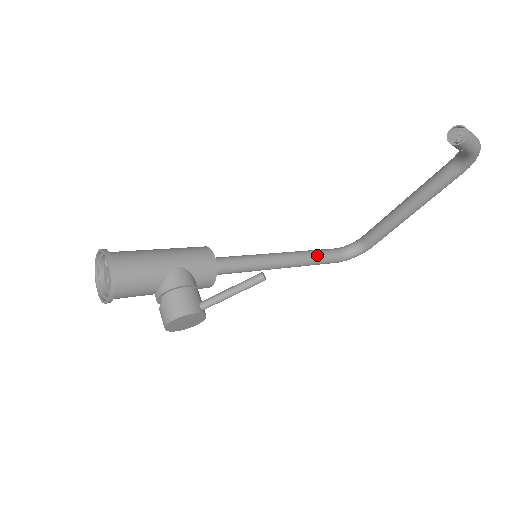
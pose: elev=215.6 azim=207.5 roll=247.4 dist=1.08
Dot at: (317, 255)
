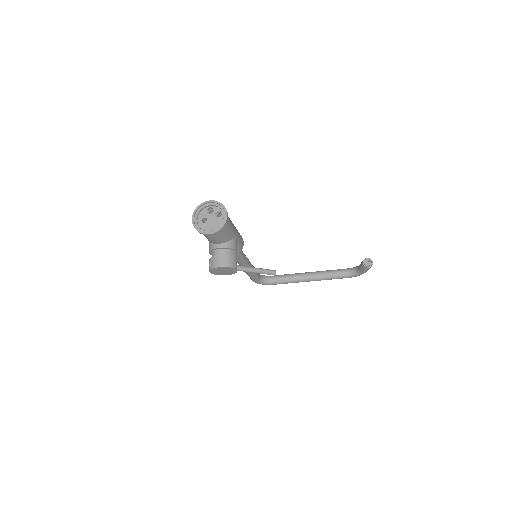
Dot at: occluded
